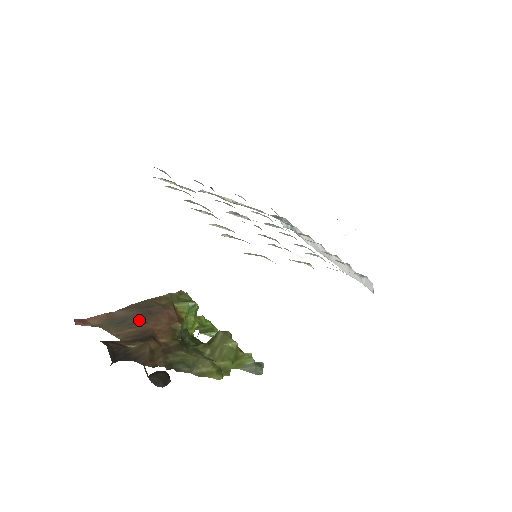
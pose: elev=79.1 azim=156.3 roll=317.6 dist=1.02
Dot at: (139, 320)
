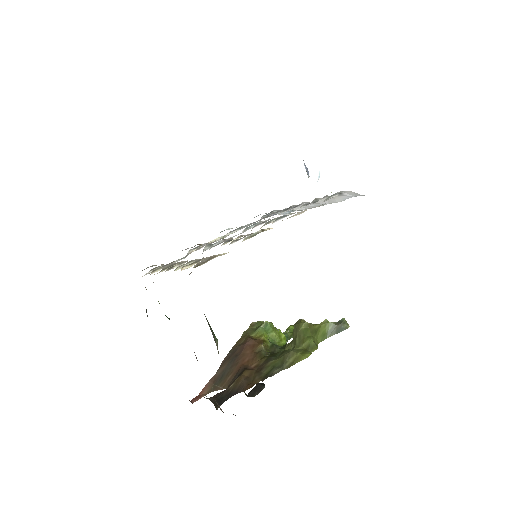
Dot at: (231, 366)
